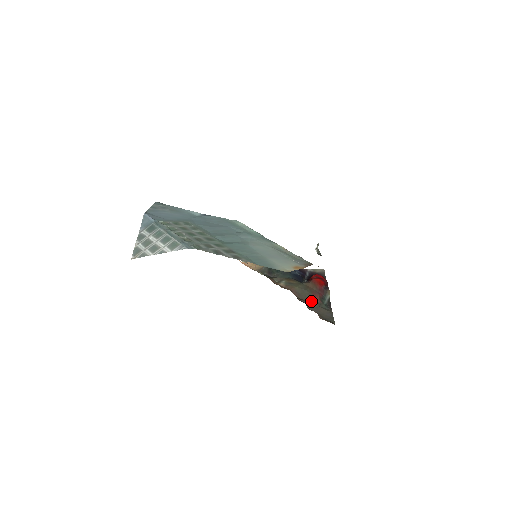
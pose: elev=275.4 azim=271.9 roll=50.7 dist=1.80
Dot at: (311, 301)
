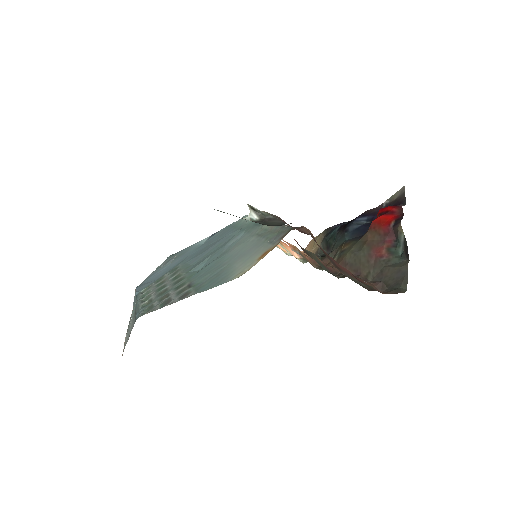
Dot at: (371, 265)
